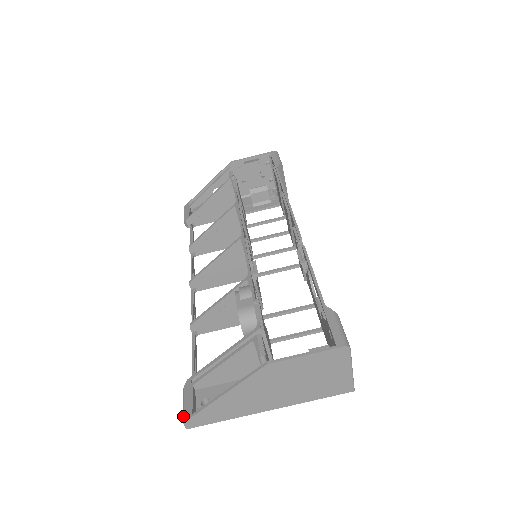
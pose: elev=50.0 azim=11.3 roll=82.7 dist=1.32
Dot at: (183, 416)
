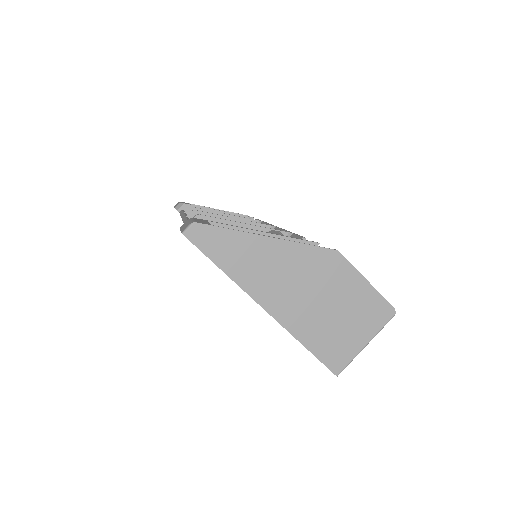
Dot at: (194, 221)
